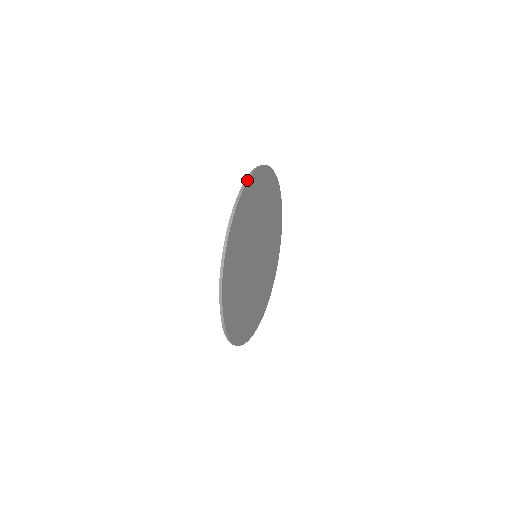
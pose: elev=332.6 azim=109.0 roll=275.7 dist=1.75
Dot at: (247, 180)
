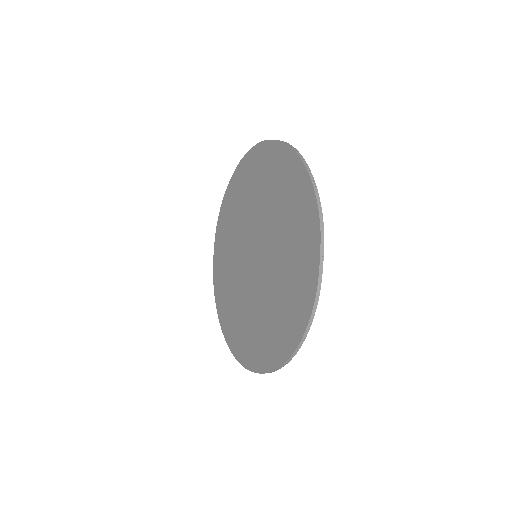
Dot at: occluded
